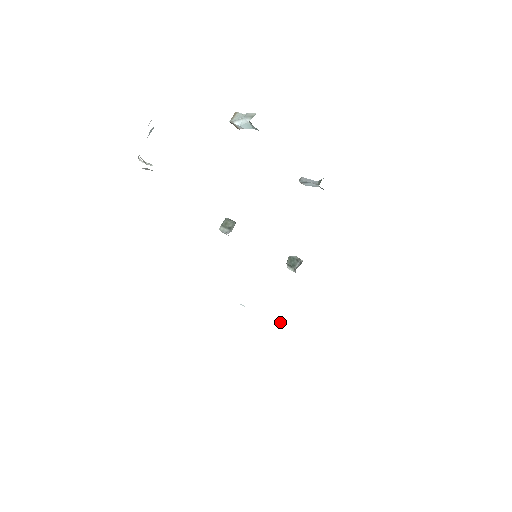
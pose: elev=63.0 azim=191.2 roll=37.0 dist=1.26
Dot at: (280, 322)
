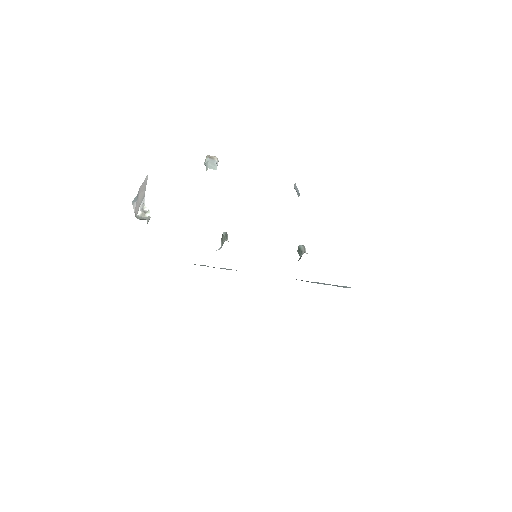
Dot at: occluded
